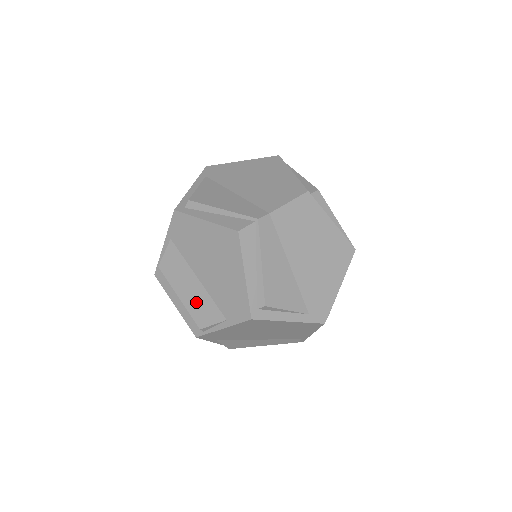
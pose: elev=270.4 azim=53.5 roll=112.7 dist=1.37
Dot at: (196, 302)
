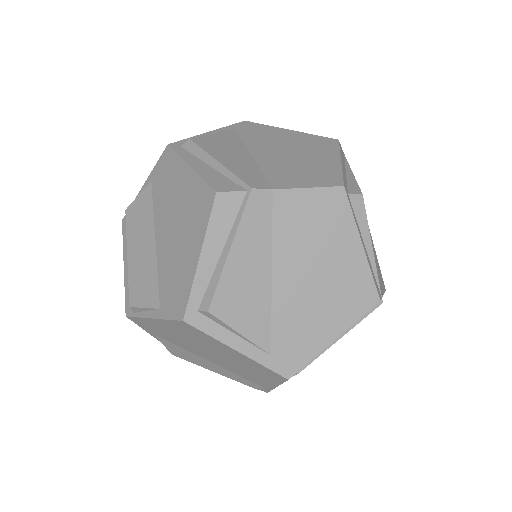
Dot at: (141, 270)
